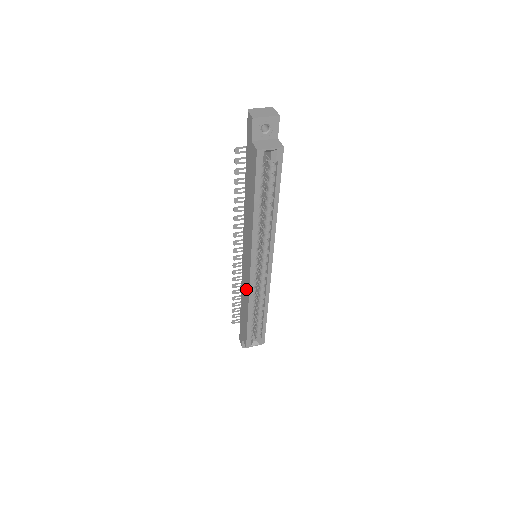
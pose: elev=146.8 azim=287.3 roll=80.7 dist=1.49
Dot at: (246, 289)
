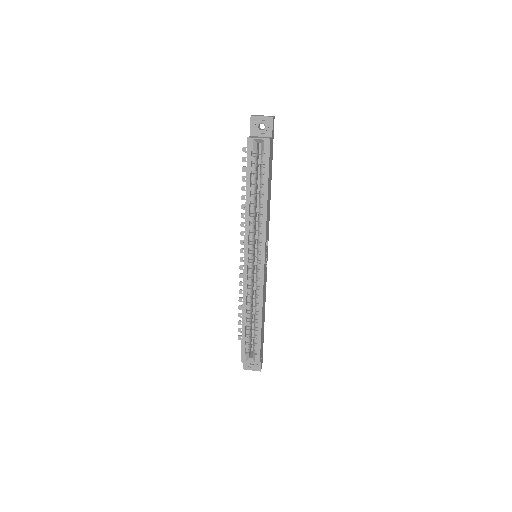
Dot at: occluded
